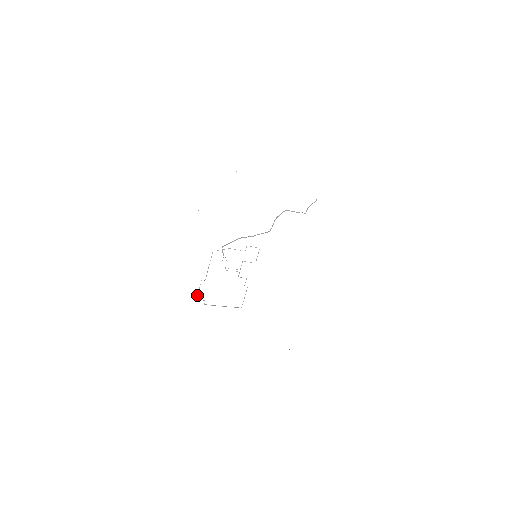
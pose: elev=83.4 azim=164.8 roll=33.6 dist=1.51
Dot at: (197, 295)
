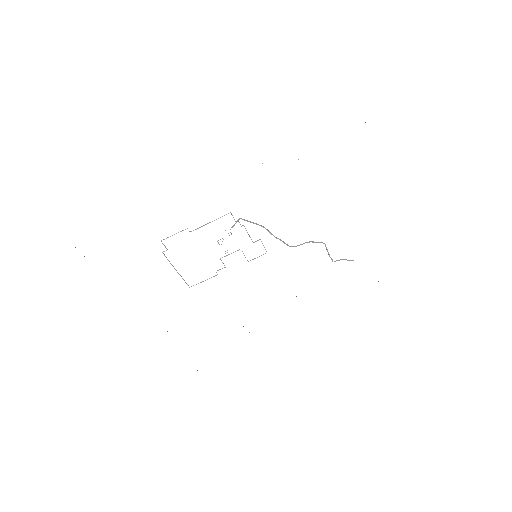
Dot at: (167, 237)
